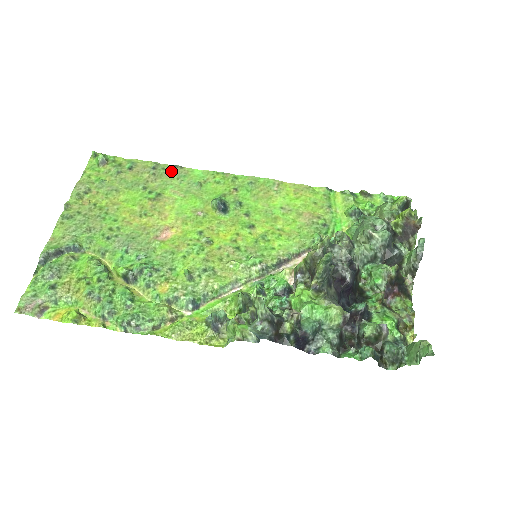
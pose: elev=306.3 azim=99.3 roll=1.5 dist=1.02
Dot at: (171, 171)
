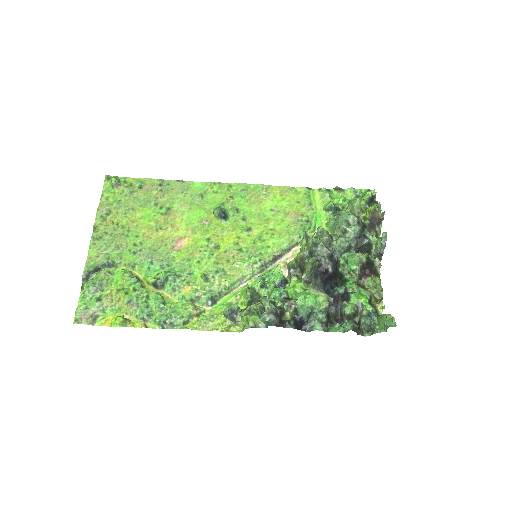
Dot at: (175, 186)
